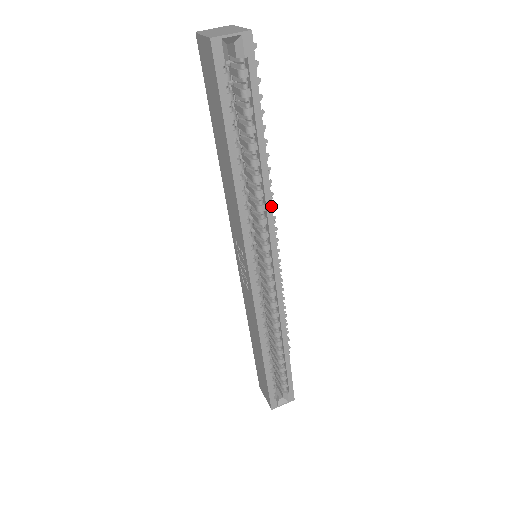
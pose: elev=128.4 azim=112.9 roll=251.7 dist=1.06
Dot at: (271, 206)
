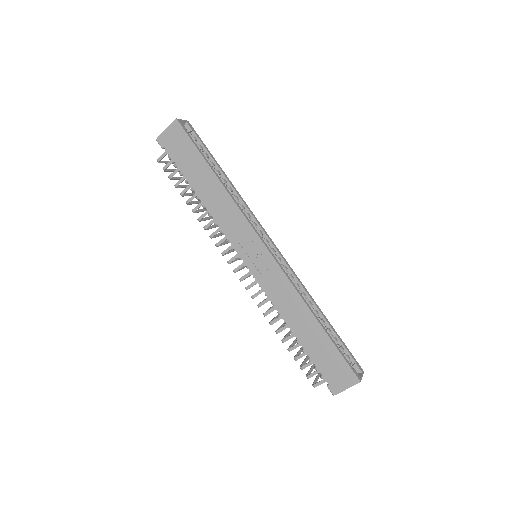
Dot at: (246, 204)
